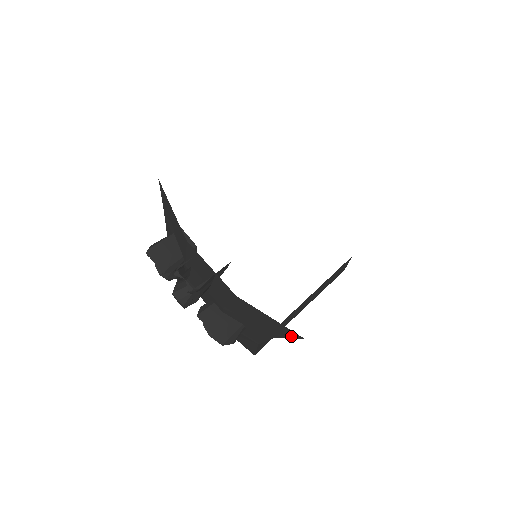
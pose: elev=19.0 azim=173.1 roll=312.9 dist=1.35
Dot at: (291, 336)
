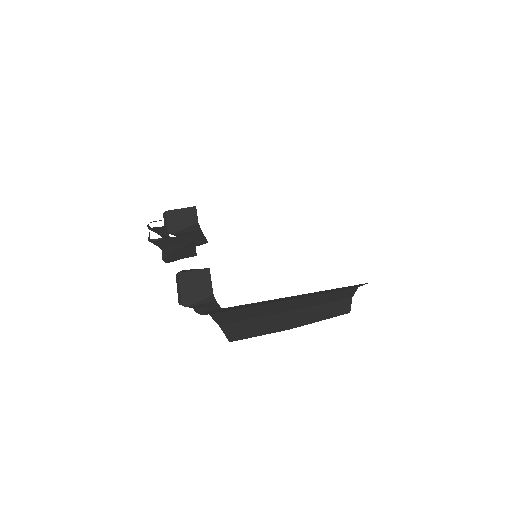
Dot at: occluded
